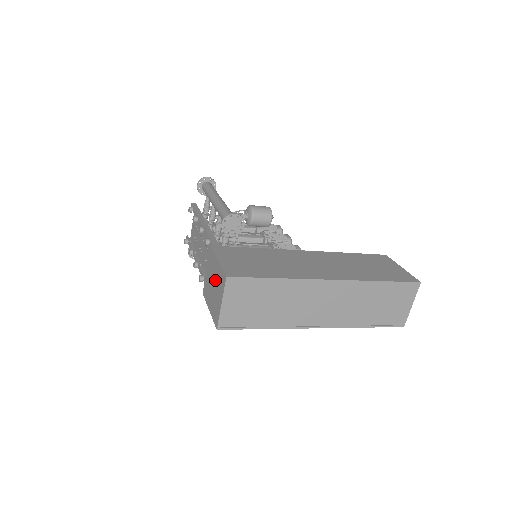
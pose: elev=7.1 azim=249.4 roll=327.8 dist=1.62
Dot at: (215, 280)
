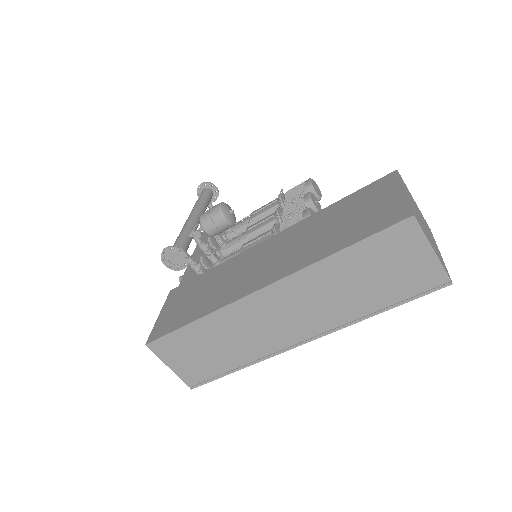
Dot at: occluded
